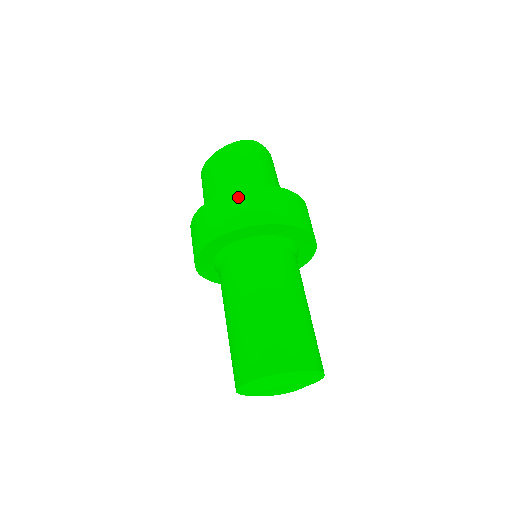
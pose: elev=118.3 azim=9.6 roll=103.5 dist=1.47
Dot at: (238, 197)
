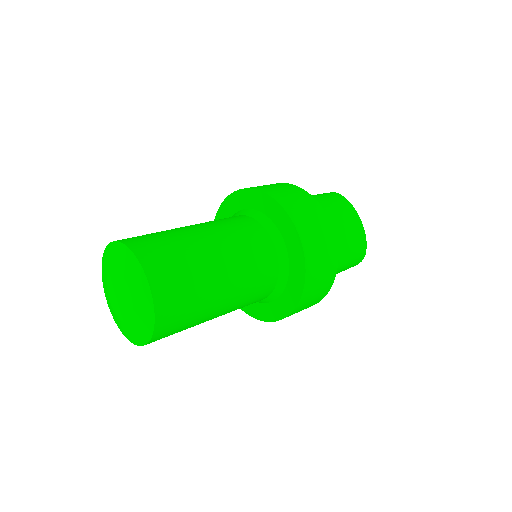
Dot at: occluded
